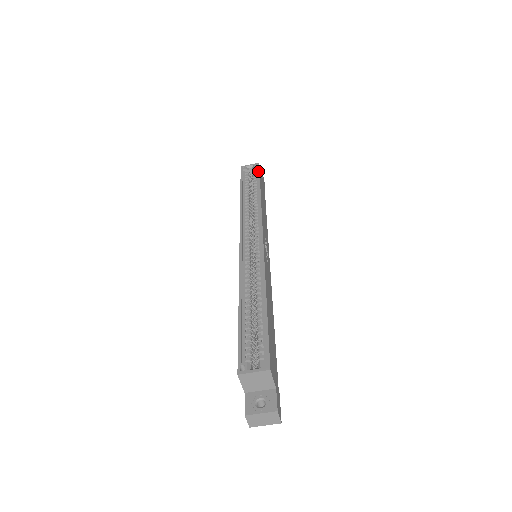
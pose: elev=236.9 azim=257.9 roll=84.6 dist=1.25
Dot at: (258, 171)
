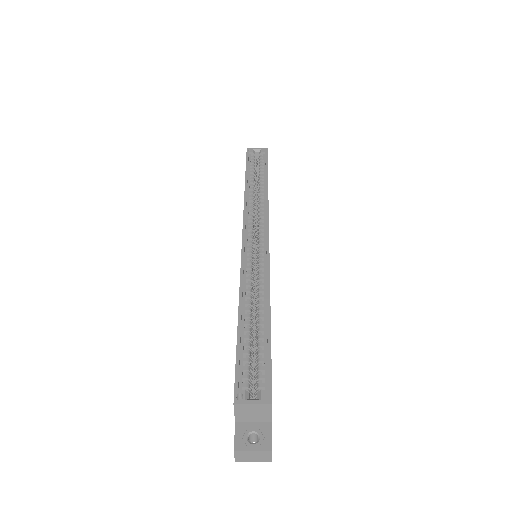
Dot at: (266, 158)
